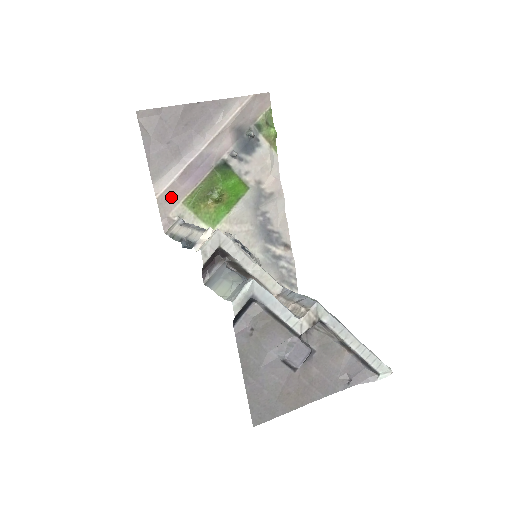
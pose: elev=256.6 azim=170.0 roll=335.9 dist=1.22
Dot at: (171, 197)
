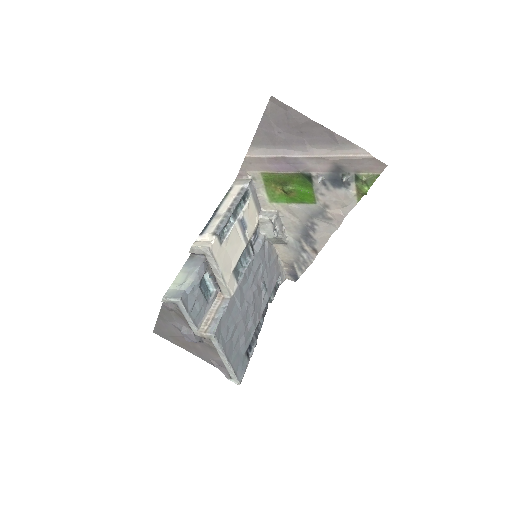
Dot at: (256, 164)
